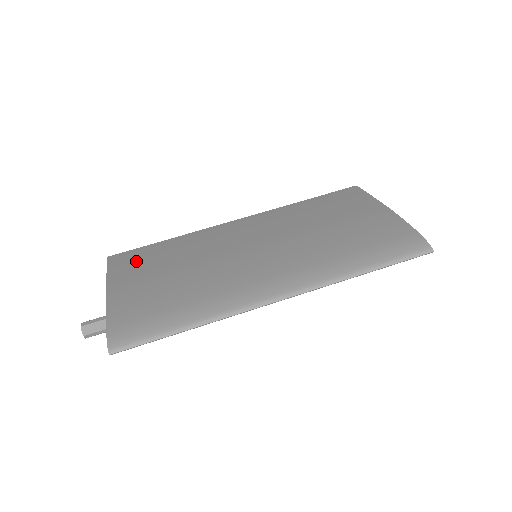
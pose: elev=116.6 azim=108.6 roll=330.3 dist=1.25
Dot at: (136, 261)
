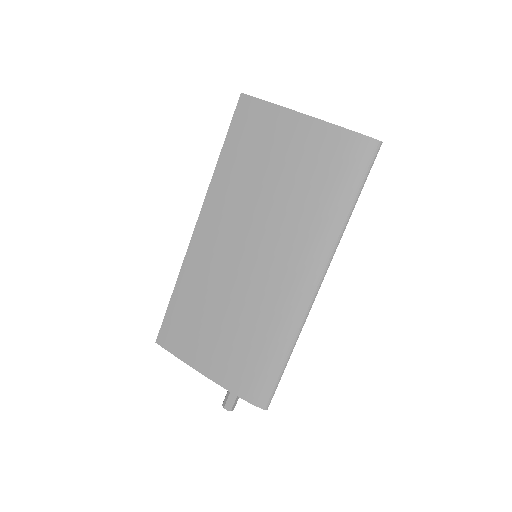
Dot at: (183, 333)
